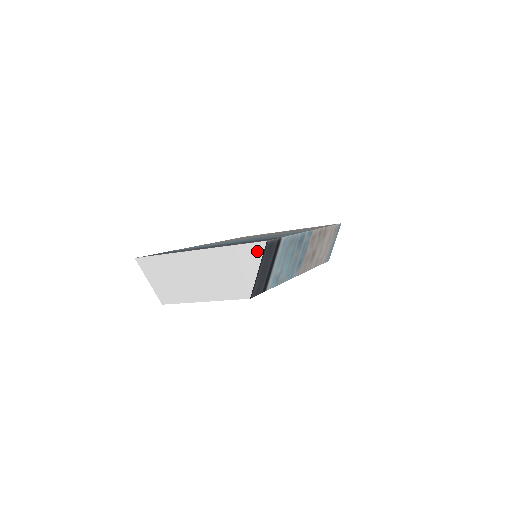
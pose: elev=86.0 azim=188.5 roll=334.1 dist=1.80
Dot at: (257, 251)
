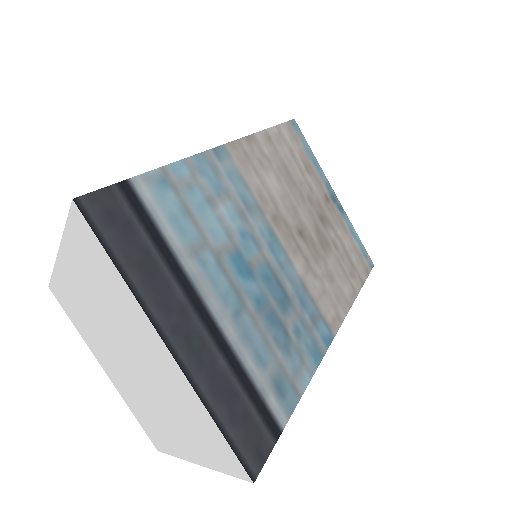
Dot at: (230, 466)
